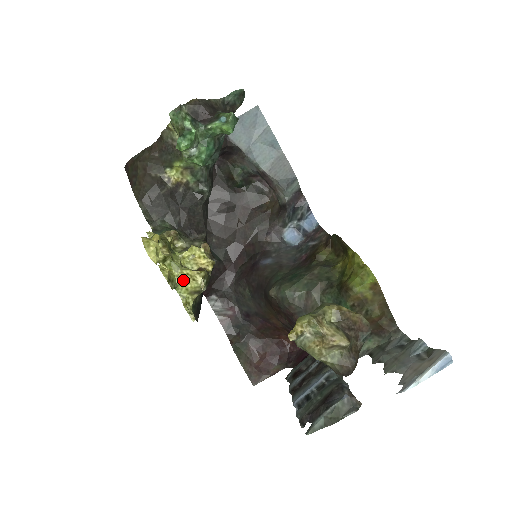
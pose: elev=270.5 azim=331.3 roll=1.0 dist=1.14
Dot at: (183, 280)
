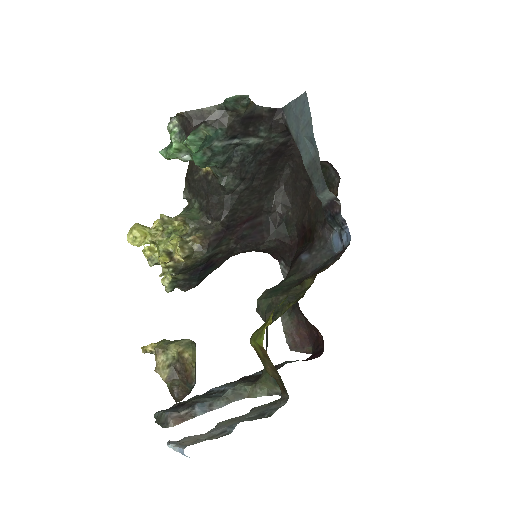
Dot at: occluded
